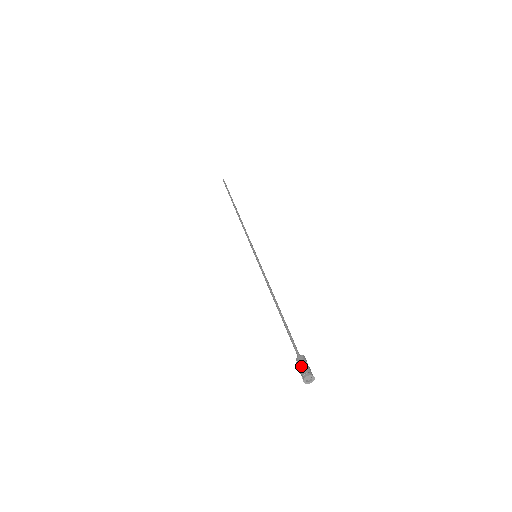
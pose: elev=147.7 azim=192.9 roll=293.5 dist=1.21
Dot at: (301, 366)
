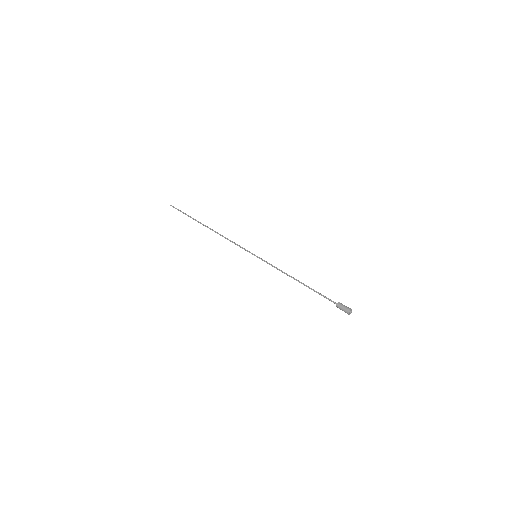
Dot at: (343, 307)
